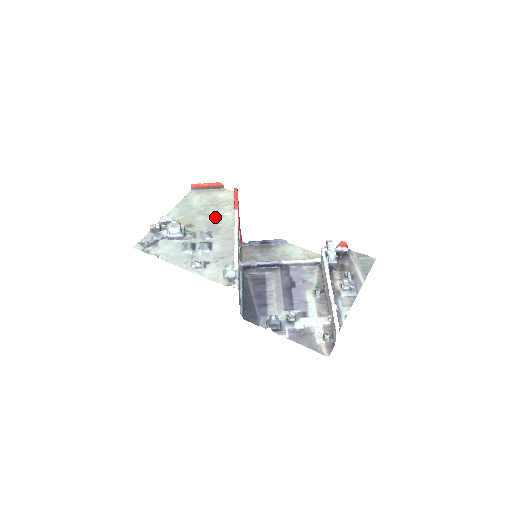
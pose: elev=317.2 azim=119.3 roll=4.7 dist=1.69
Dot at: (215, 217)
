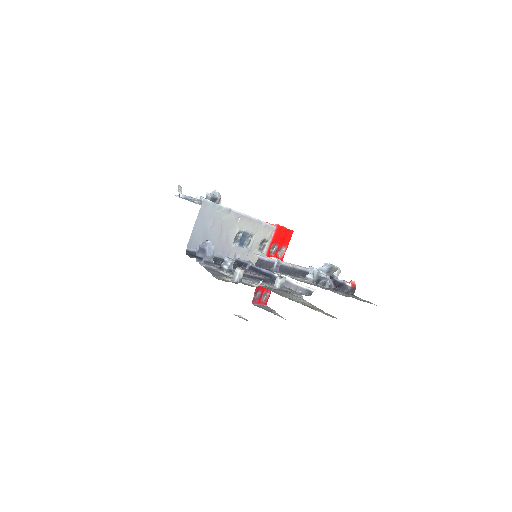
Dot at: occluded
